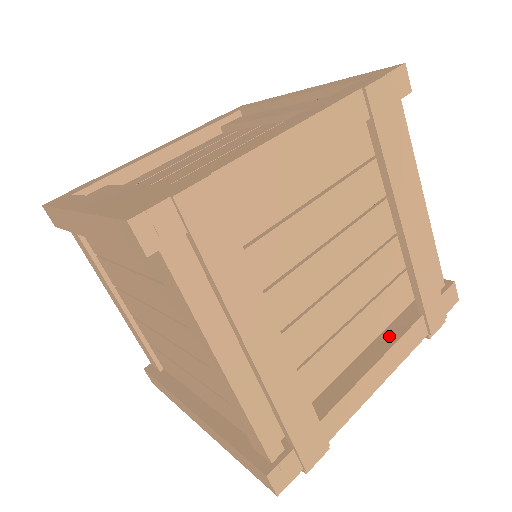
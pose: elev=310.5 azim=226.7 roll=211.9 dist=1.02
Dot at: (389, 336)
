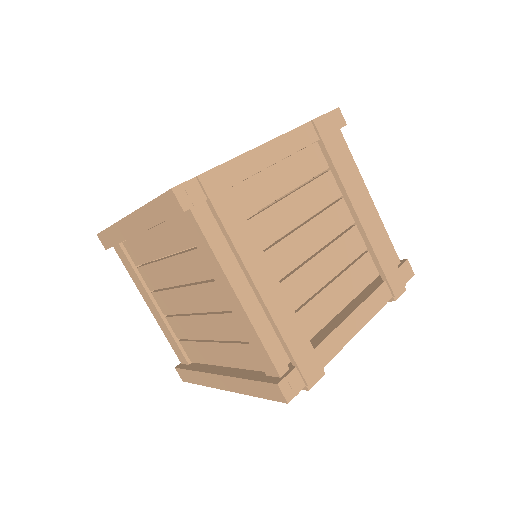
Dot at: (362, 297)
